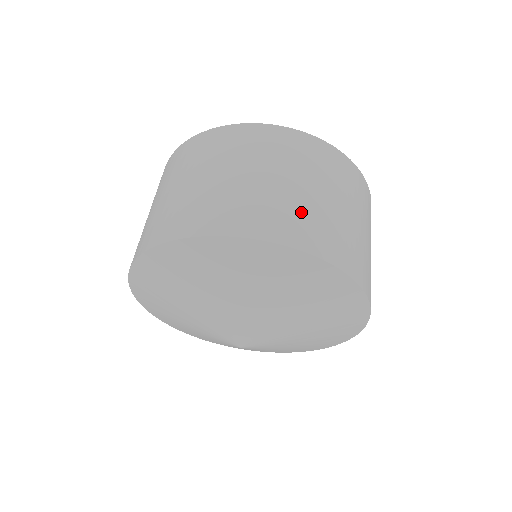
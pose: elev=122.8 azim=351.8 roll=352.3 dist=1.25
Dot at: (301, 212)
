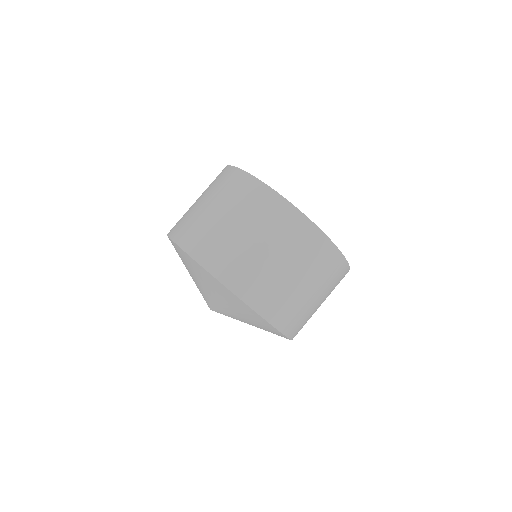
Dot at: (302, 313)
